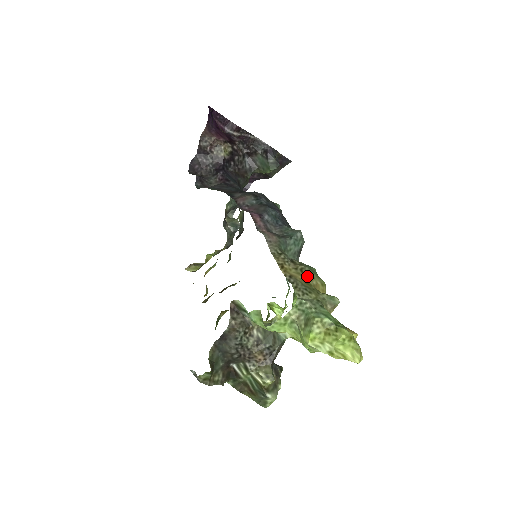
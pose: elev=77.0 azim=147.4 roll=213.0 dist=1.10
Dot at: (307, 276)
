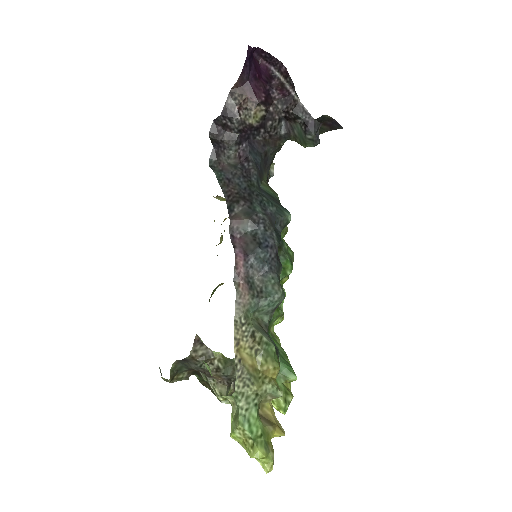
Dot at: (259, 361)
